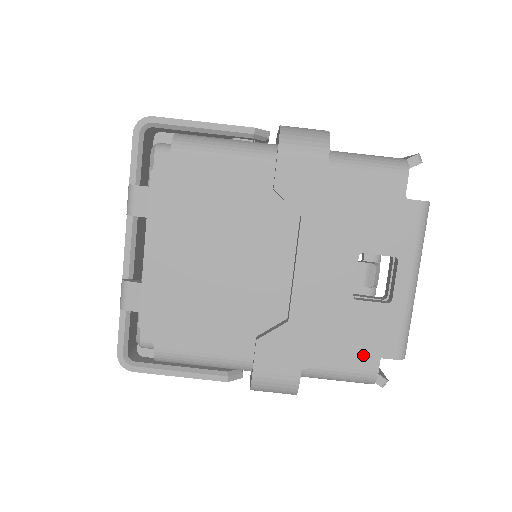
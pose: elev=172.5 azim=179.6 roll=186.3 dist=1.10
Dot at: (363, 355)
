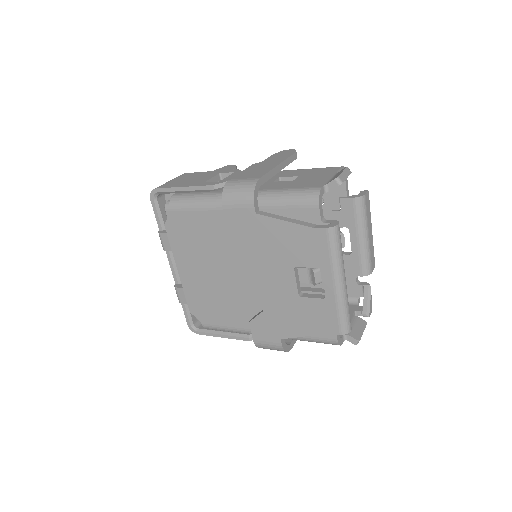
Dot at: (317, 331)
